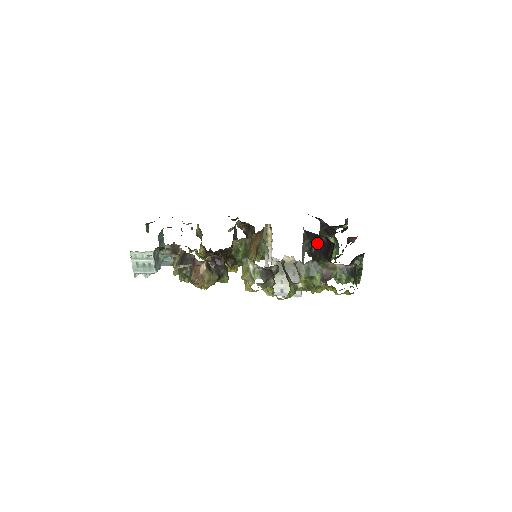
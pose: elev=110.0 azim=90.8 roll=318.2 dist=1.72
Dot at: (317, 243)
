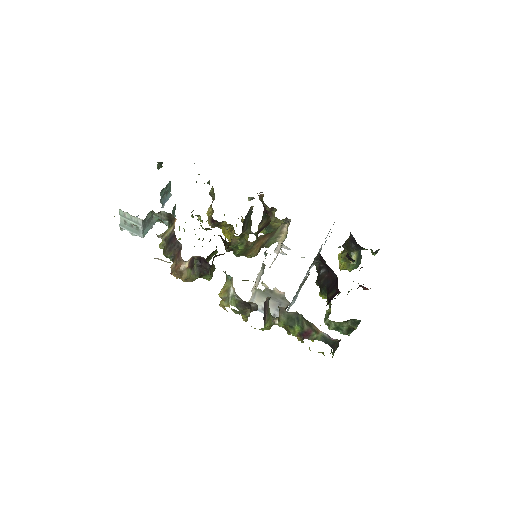
Dot at: (328, 269)
